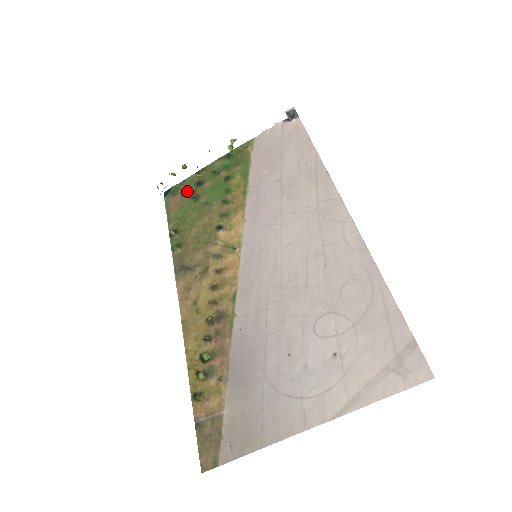
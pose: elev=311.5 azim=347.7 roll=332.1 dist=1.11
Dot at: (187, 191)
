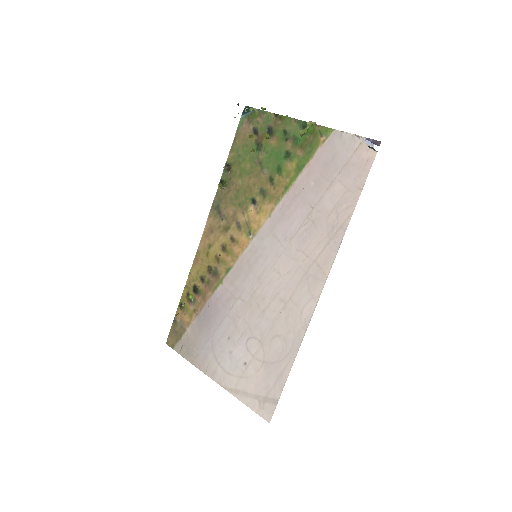
Dot at: (258, 129)
